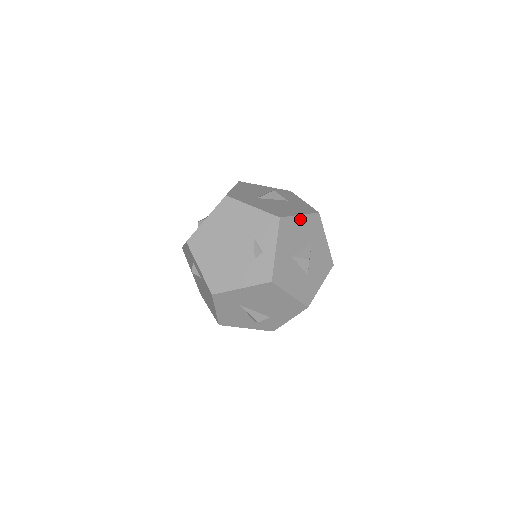
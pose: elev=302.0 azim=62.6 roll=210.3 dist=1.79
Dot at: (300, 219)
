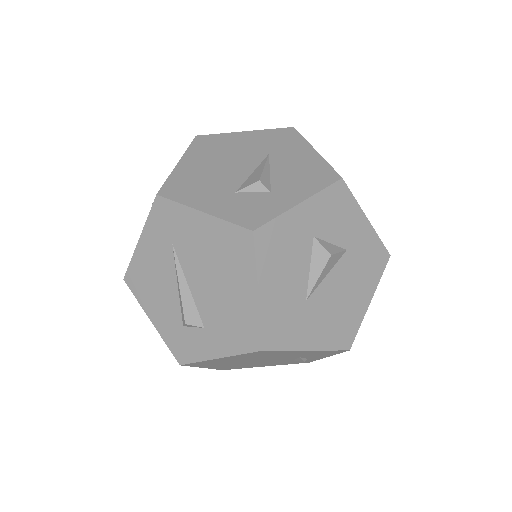
Dot at: (367, 303)
